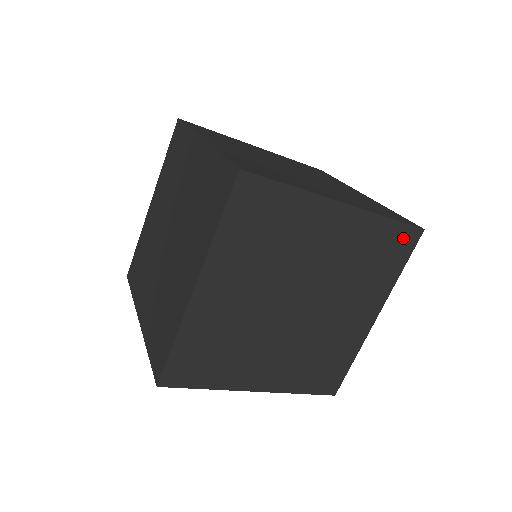
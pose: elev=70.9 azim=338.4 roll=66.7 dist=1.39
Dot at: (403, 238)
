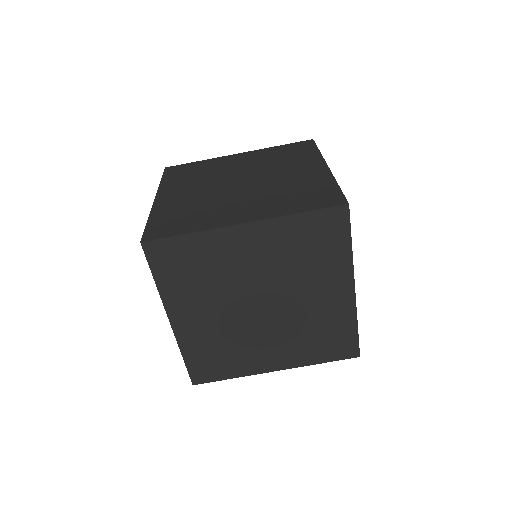
Dot at: (347, 346)
